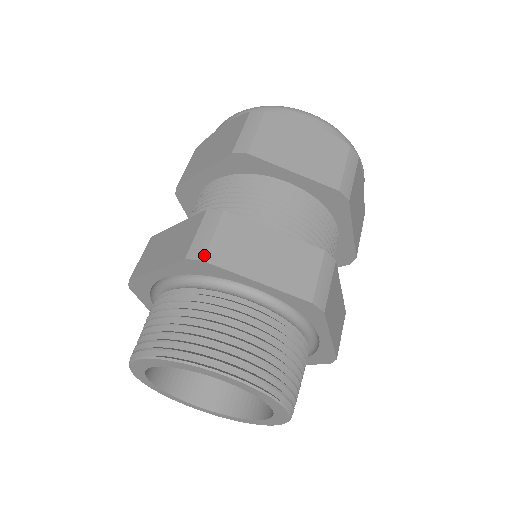
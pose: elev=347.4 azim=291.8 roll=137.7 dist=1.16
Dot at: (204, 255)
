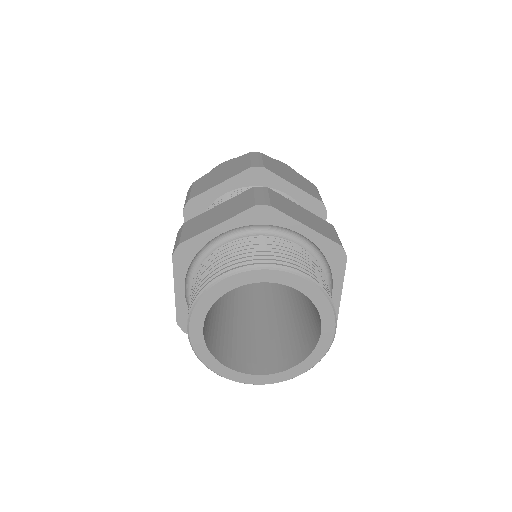
Dot at: (270, 203)
